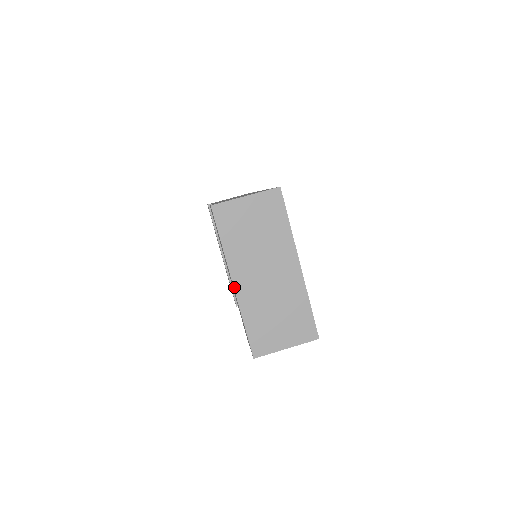
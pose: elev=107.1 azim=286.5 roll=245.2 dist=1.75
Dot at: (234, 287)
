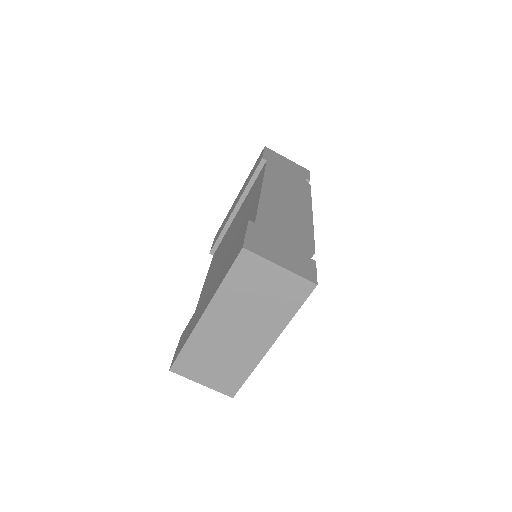
Dot at: (201, 317)
